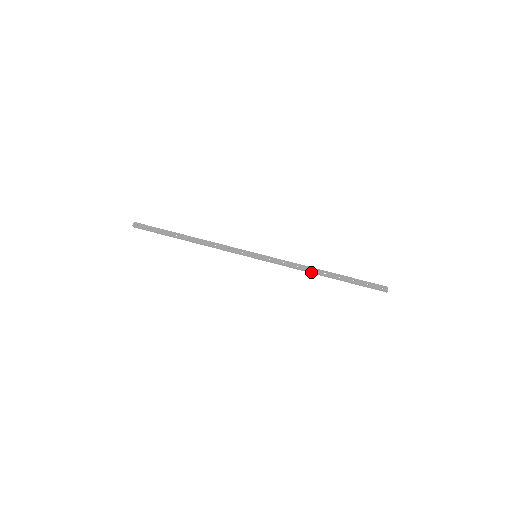
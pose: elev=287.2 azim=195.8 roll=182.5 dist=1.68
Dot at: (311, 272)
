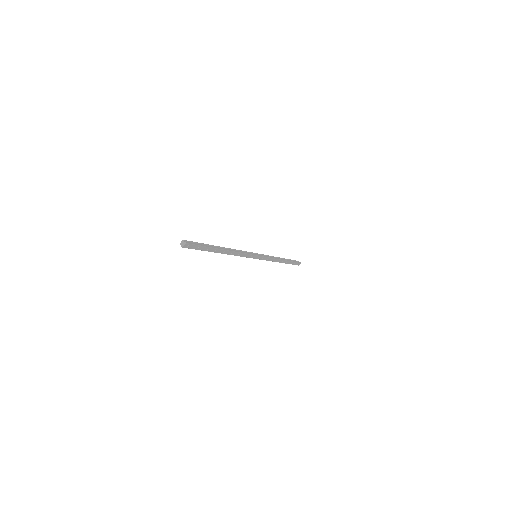
Dot at: occluded
